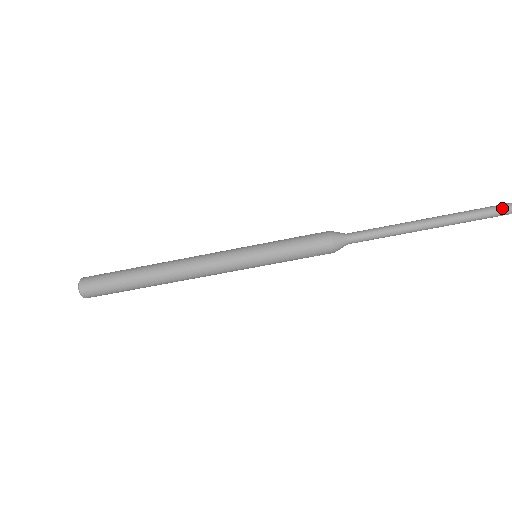
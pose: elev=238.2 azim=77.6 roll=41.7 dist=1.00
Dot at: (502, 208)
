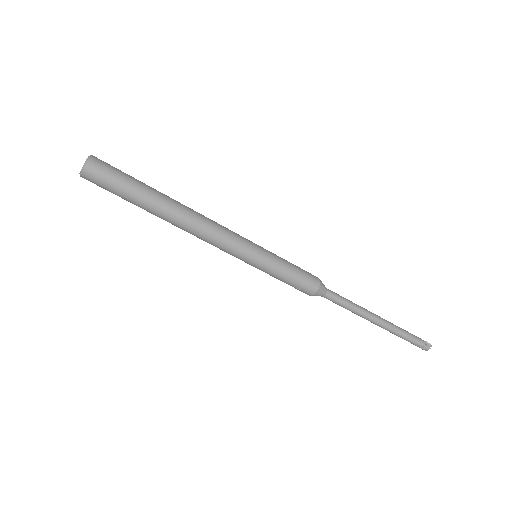
Dot at: (420, 339)
